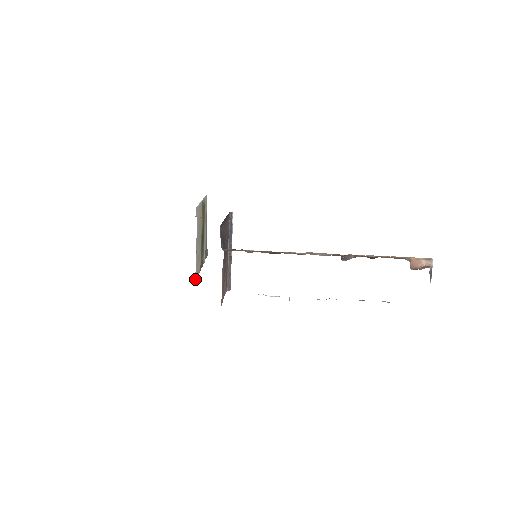
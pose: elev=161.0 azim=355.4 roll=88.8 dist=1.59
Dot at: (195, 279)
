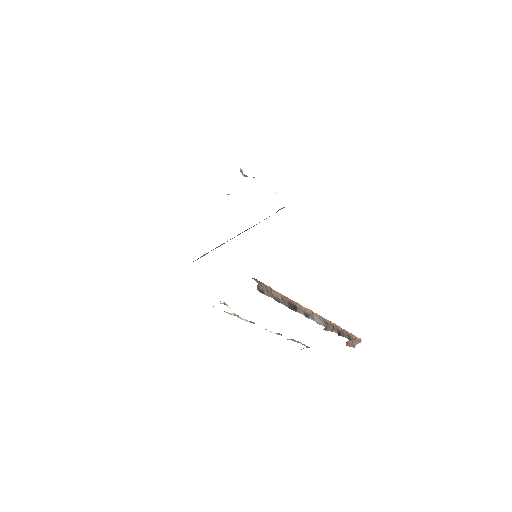
Dot at: occluded
